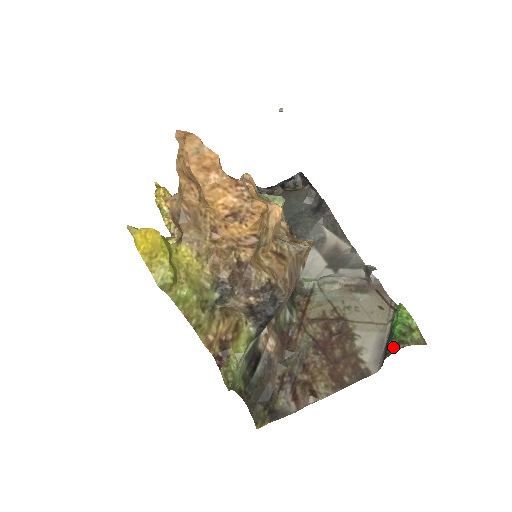
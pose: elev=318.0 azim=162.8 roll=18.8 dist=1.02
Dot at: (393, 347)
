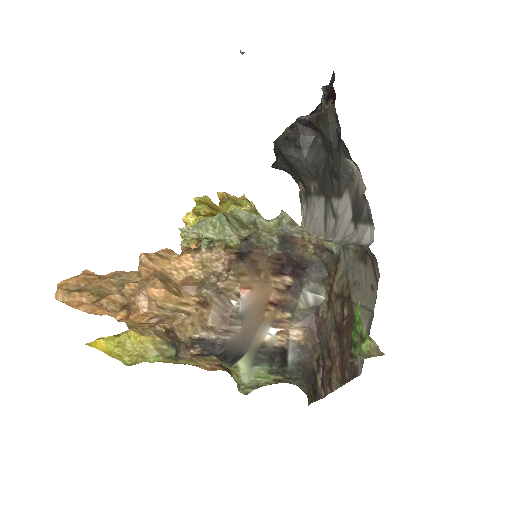
Dot at: occluded
